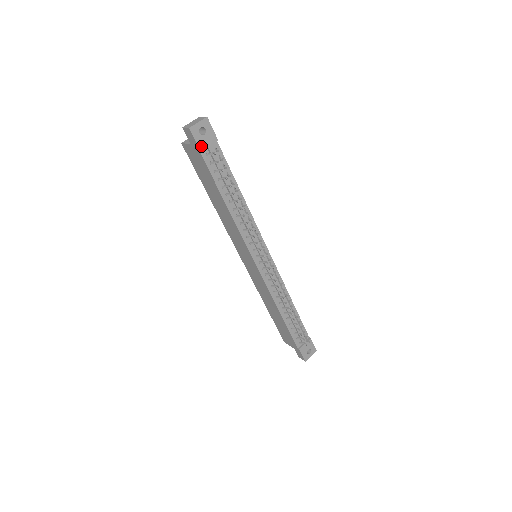
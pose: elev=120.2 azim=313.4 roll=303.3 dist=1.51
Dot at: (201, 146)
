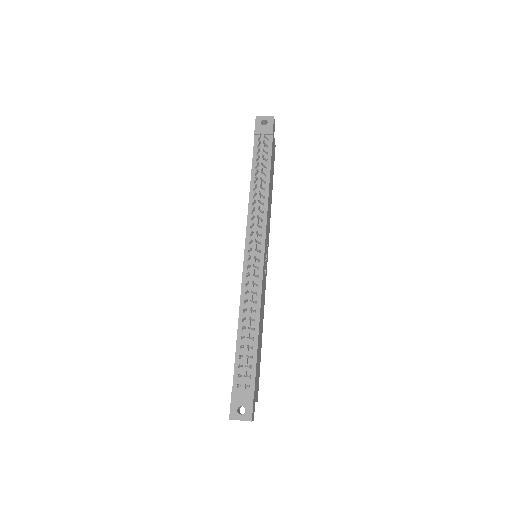
Dot at: (257, 131)
